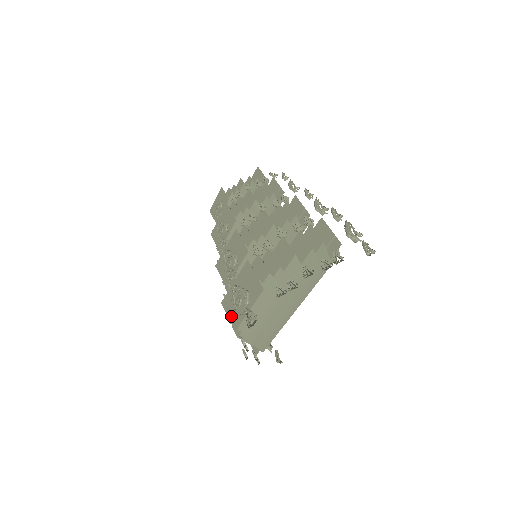
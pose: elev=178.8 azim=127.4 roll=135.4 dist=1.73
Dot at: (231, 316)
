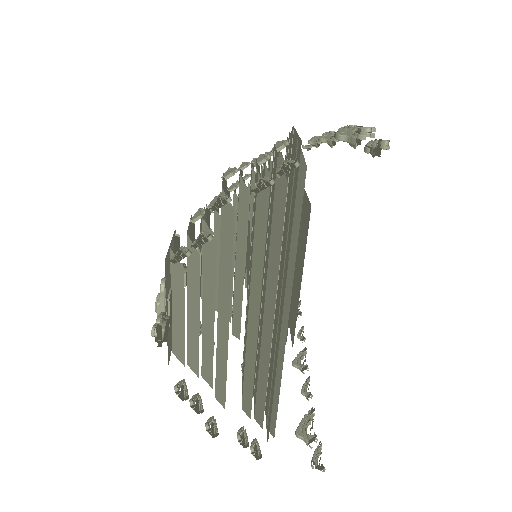
Dot at: (171, 341)
